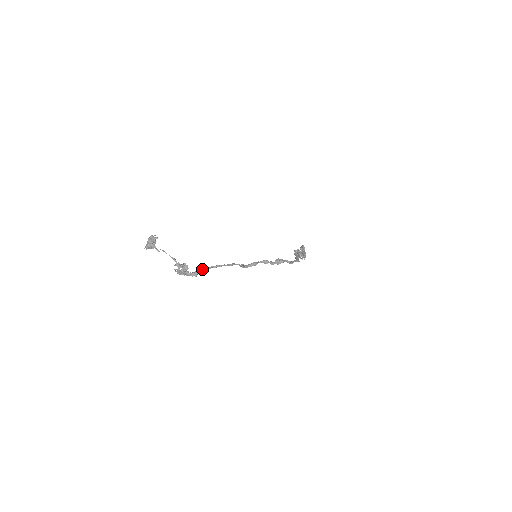
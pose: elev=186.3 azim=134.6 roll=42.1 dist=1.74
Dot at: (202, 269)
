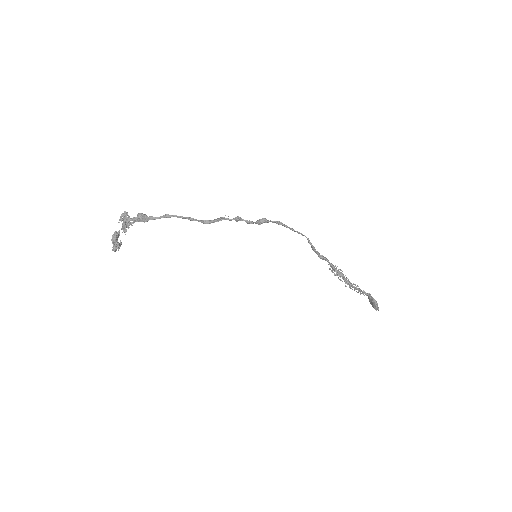
Dot at: (145, 215)
